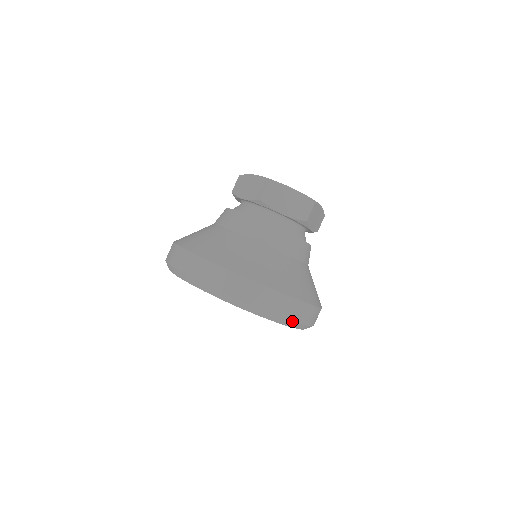
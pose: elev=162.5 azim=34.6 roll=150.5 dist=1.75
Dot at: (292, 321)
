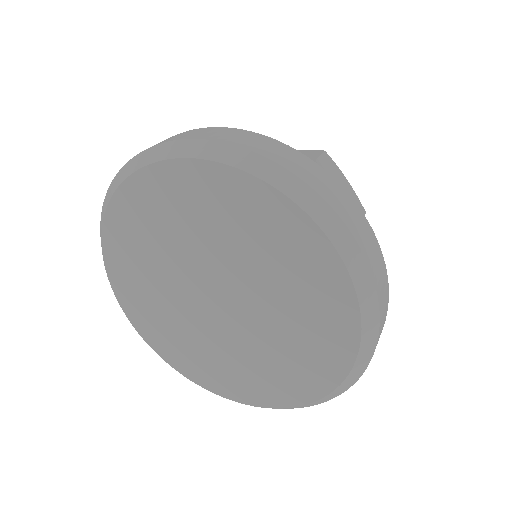
Dot at: (379, 319)
